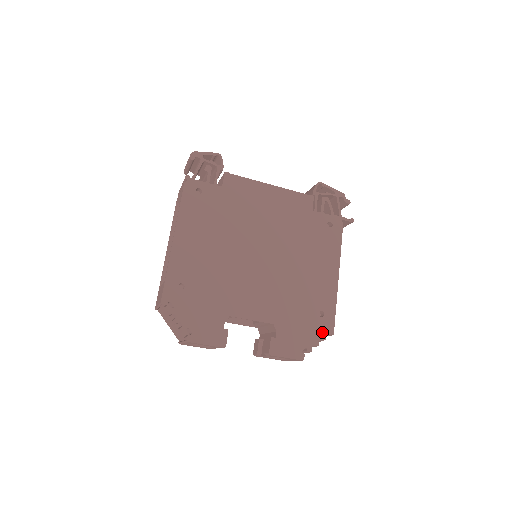
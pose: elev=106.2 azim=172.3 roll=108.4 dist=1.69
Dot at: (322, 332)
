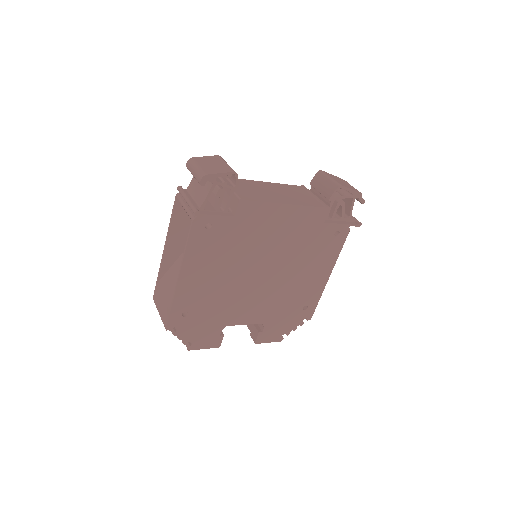
Dot at: (302, 320)
